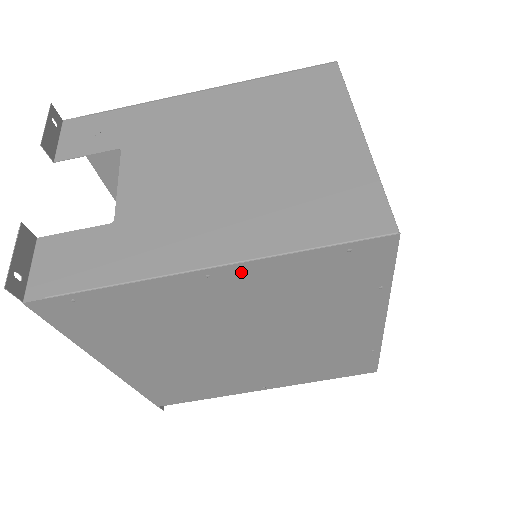
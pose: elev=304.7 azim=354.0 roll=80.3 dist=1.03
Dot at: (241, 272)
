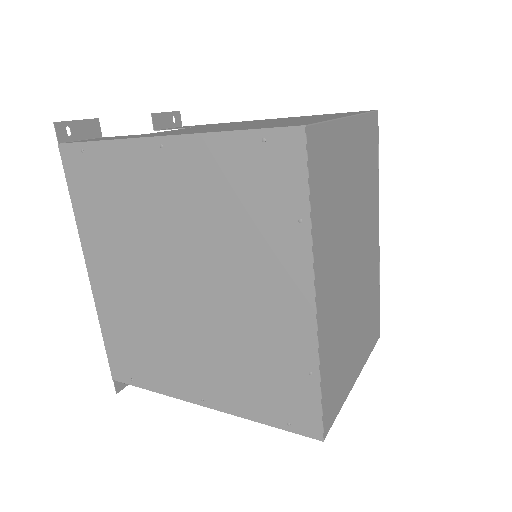
Dot at: (184, 149)
